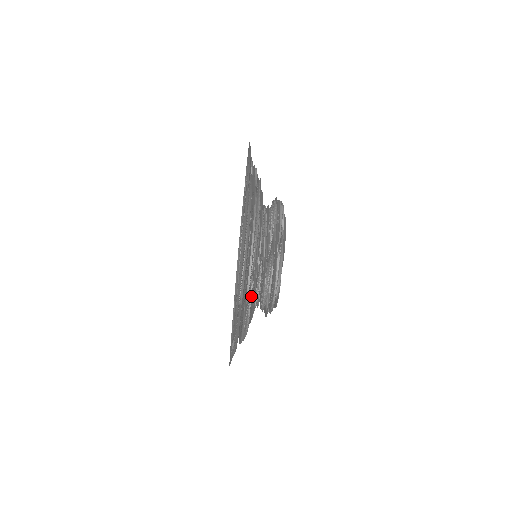
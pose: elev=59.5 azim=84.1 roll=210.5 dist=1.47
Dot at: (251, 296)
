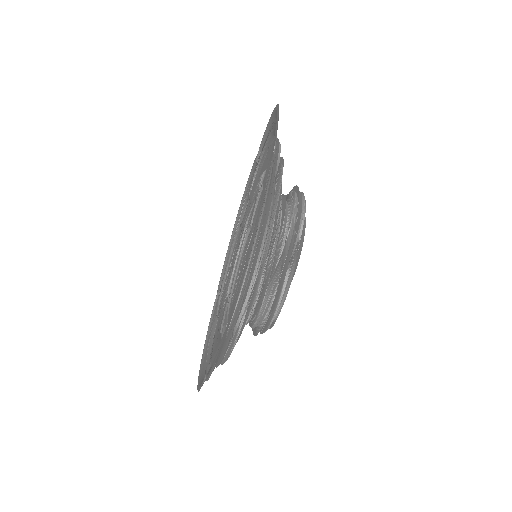
Dot at: (241, 326)
